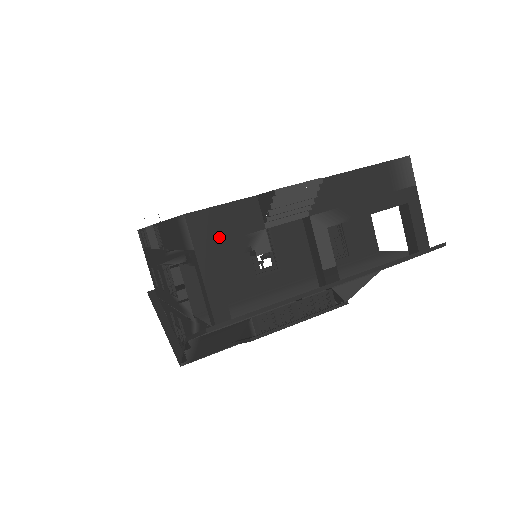
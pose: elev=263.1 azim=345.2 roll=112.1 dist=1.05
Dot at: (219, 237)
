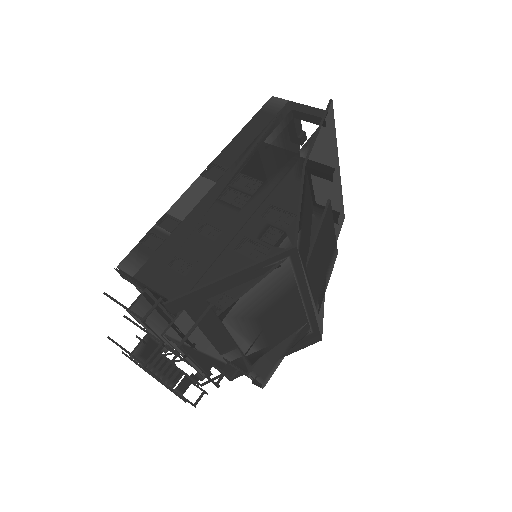
Dot at: occluded
